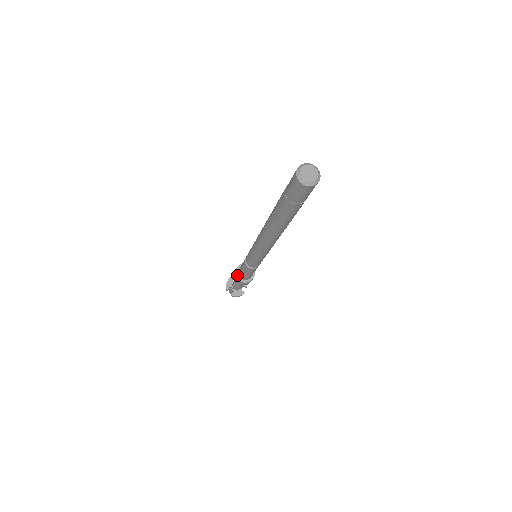
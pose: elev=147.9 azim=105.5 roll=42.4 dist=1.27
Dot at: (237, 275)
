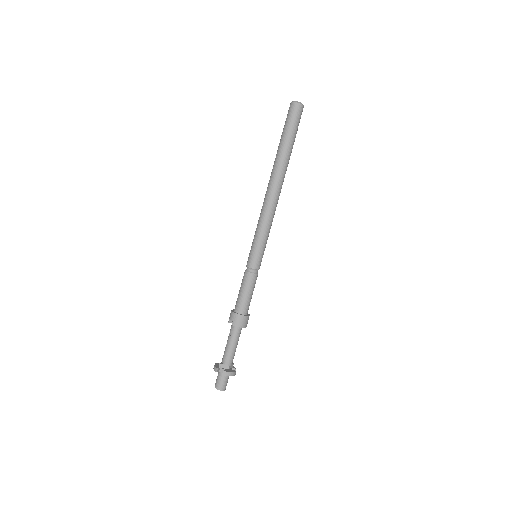
Dot at: (234, 312)
